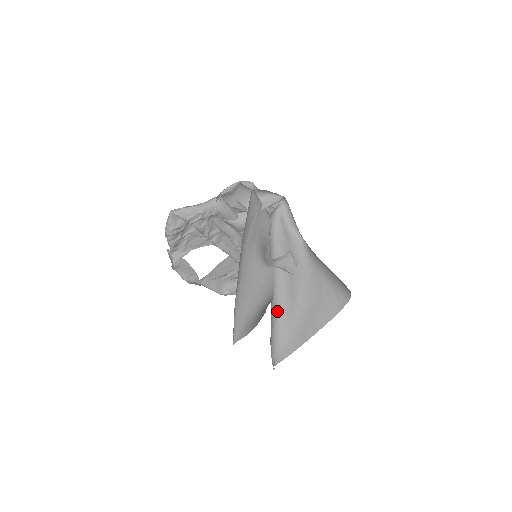
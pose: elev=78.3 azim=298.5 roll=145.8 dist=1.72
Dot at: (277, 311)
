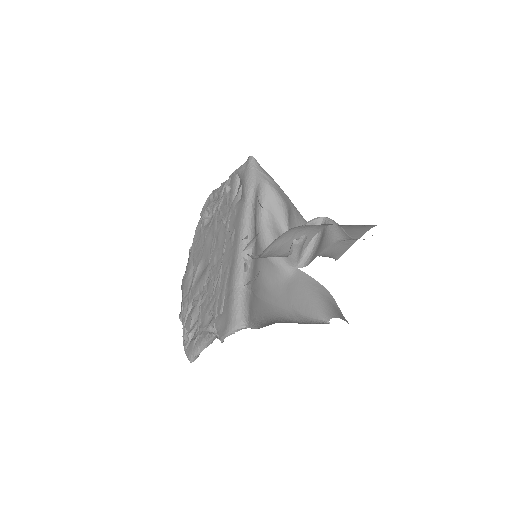
Dot at: occluded
